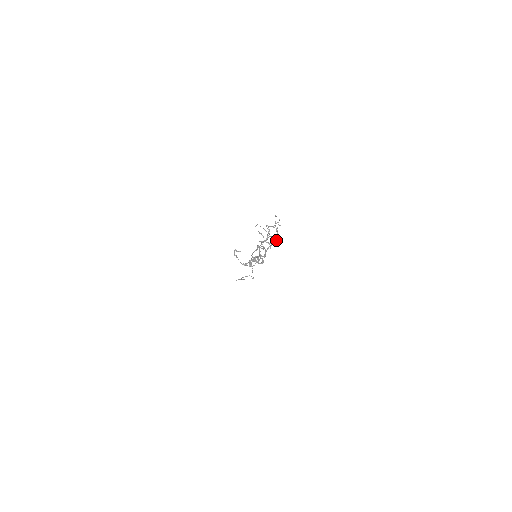
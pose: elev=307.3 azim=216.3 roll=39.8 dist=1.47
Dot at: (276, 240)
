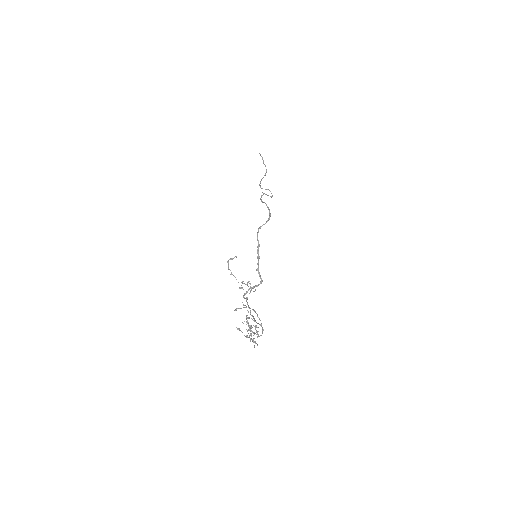
Dot at: occluded
